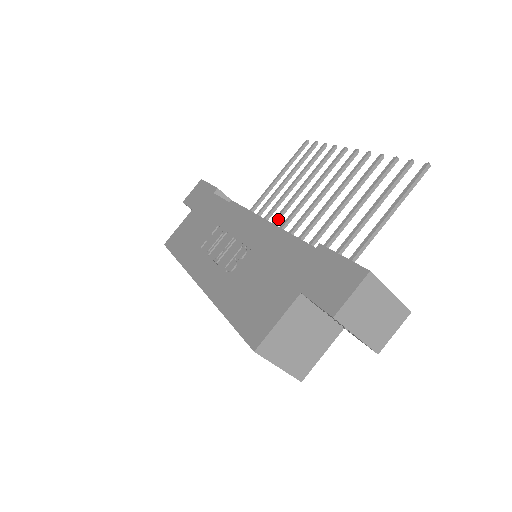
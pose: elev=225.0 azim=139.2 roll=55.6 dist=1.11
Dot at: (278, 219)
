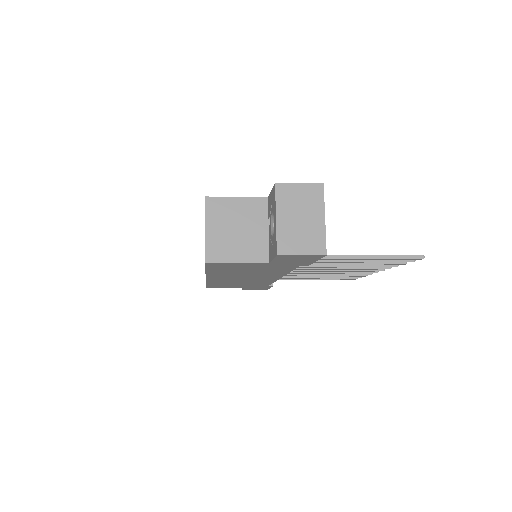
Dot at: occluded
